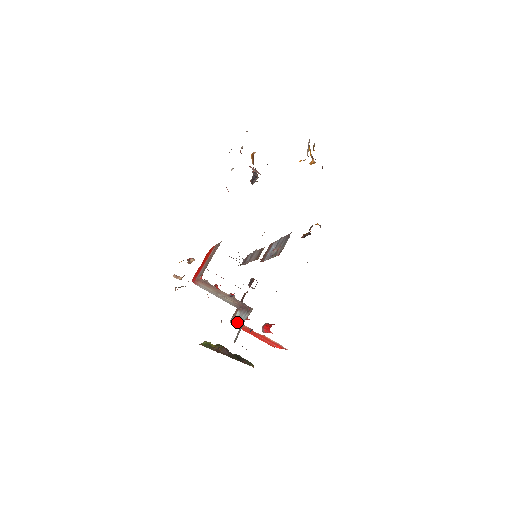
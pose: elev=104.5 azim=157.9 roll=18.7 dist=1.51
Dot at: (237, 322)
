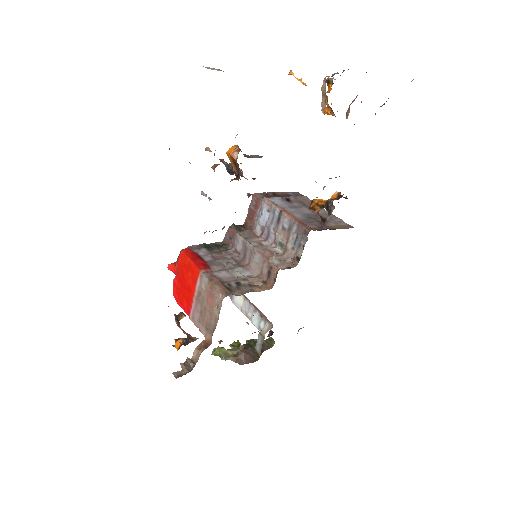
Dot at: occluded
